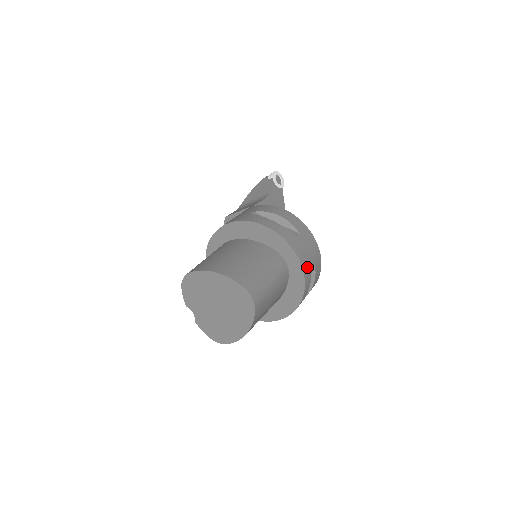
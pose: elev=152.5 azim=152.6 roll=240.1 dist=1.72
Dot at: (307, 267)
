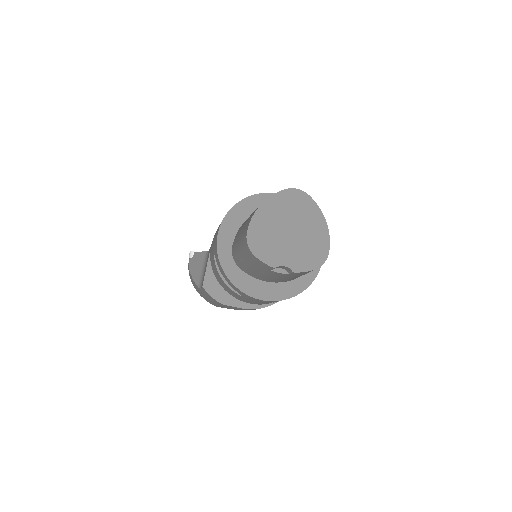
Dot at: occluded
